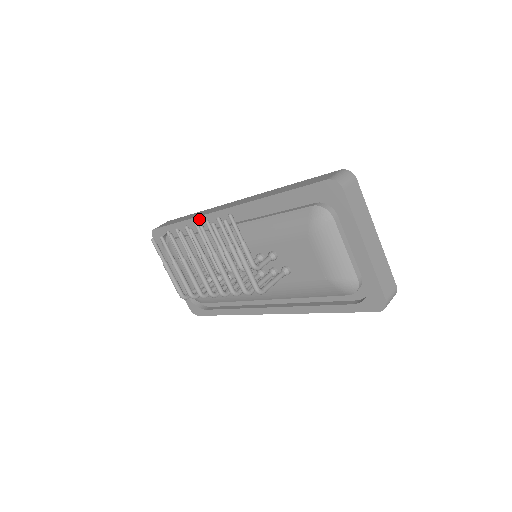
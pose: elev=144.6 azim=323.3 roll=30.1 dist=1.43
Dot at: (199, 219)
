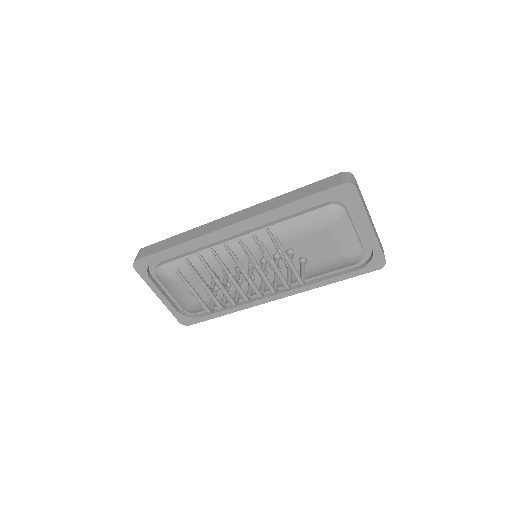
Dot at: (201, 239)
